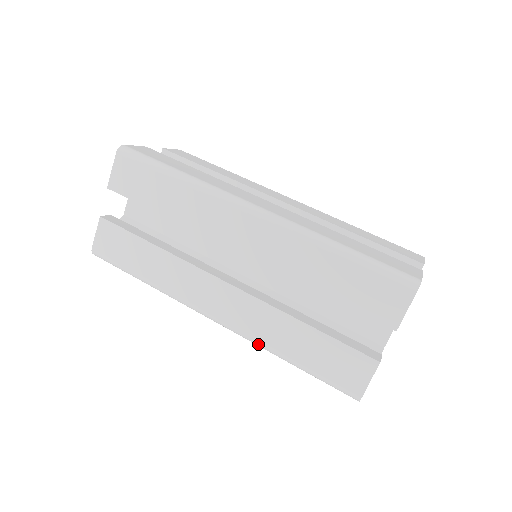
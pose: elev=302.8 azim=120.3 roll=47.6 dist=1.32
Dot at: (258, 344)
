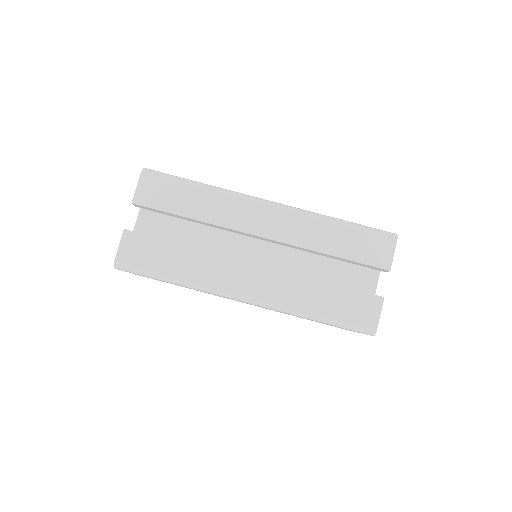
Dot at: (288, 310)
